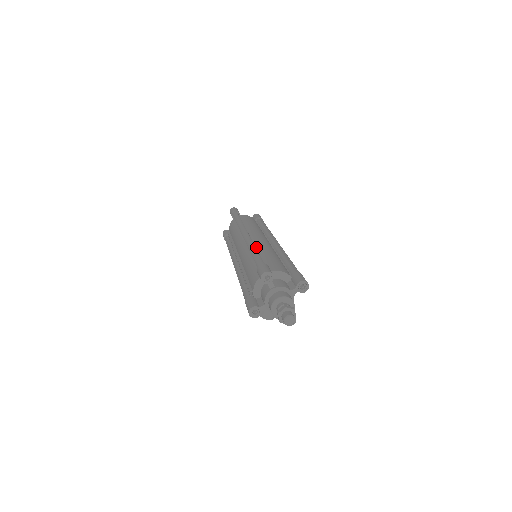
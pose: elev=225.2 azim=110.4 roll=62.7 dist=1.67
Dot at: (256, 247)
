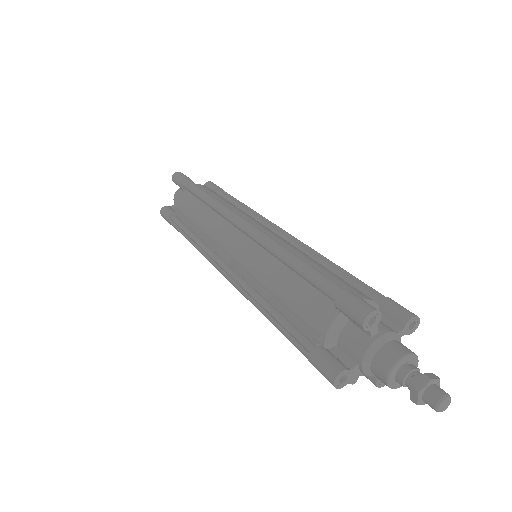
Dot at: occluded
